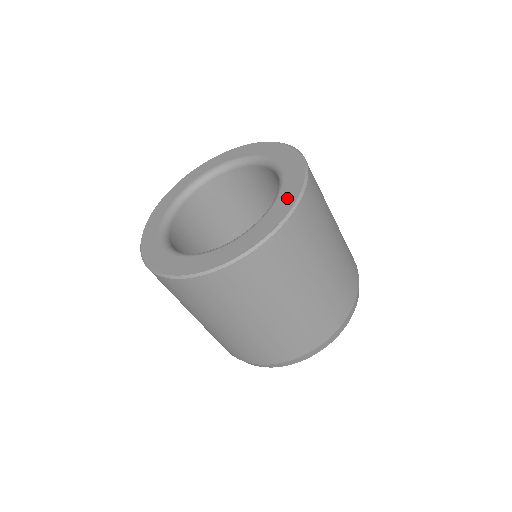
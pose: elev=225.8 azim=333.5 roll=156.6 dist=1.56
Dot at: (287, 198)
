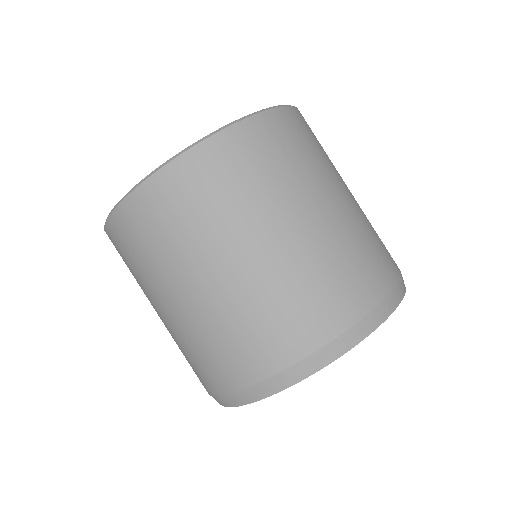
Dot at: occluded
